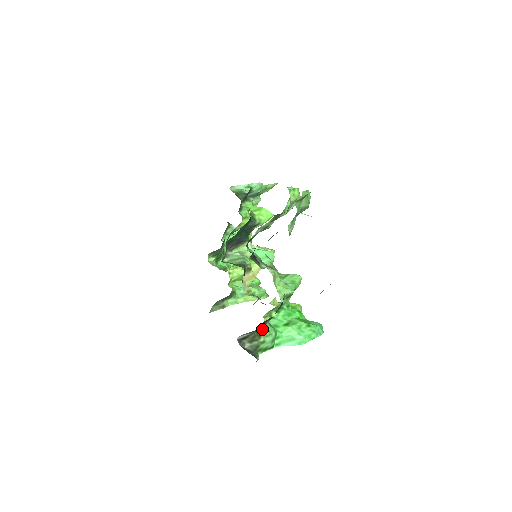
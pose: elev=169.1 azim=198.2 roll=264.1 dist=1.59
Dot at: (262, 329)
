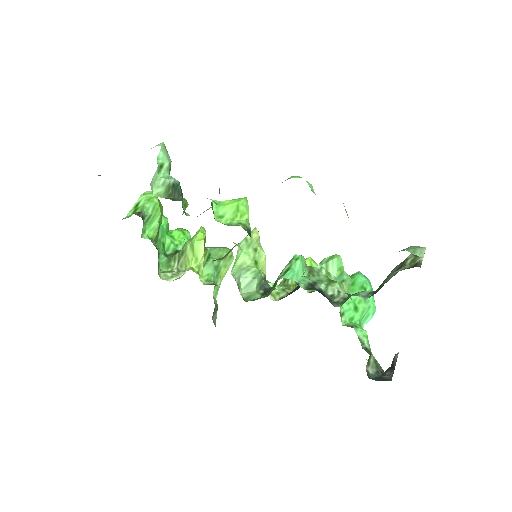
Dot at: (361, 341)
